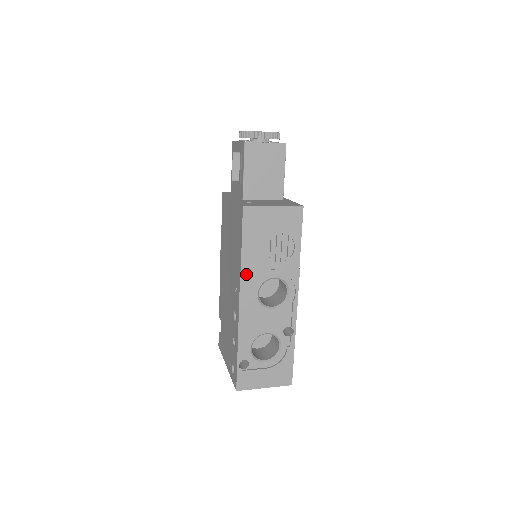
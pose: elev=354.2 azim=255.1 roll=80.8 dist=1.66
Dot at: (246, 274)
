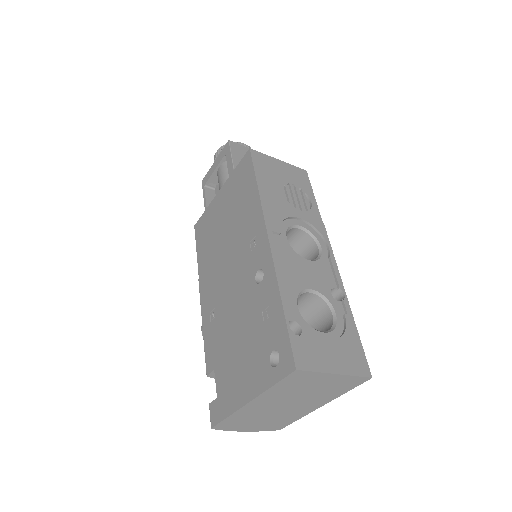
Dot at: (268, 209)
